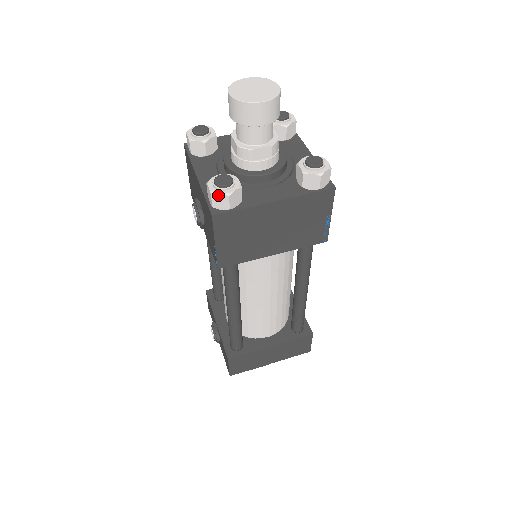
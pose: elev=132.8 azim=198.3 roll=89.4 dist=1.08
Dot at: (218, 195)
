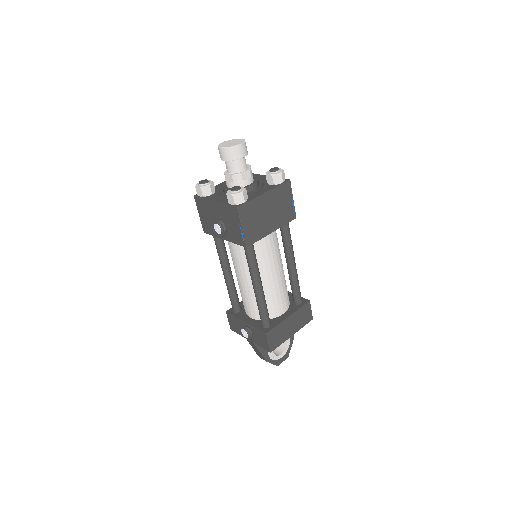
Dot at: (237, 195)
